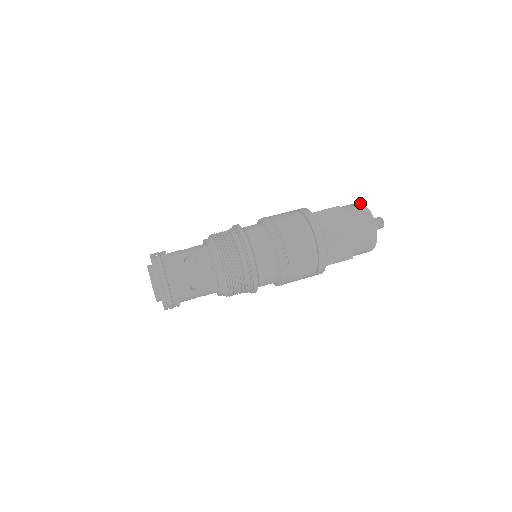
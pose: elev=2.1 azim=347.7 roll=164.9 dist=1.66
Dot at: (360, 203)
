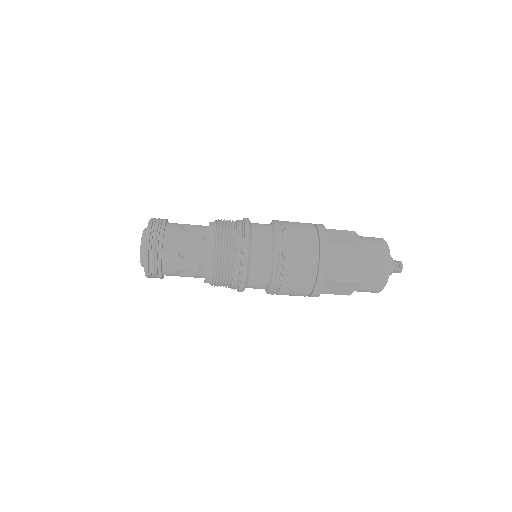
Dot at: (387, 249)
